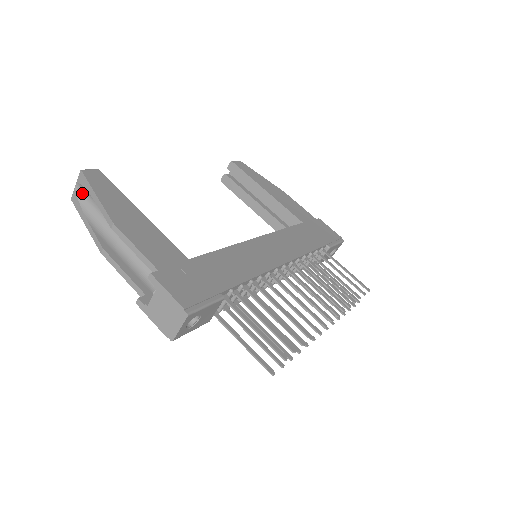
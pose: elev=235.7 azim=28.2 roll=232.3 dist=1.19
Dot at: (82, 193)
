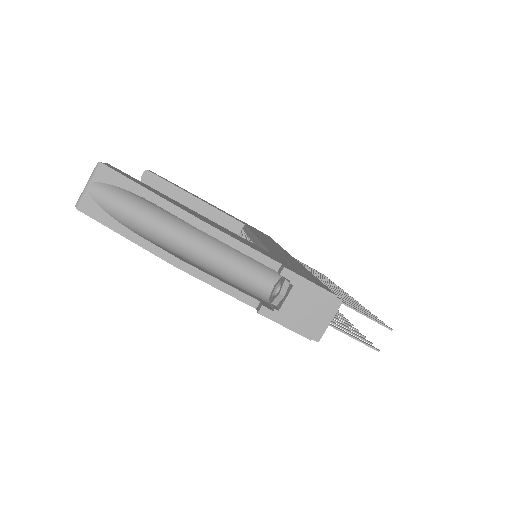
Dot at: (103, 196)
